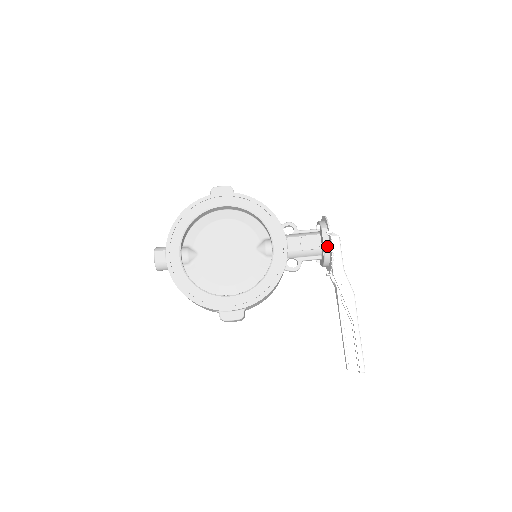
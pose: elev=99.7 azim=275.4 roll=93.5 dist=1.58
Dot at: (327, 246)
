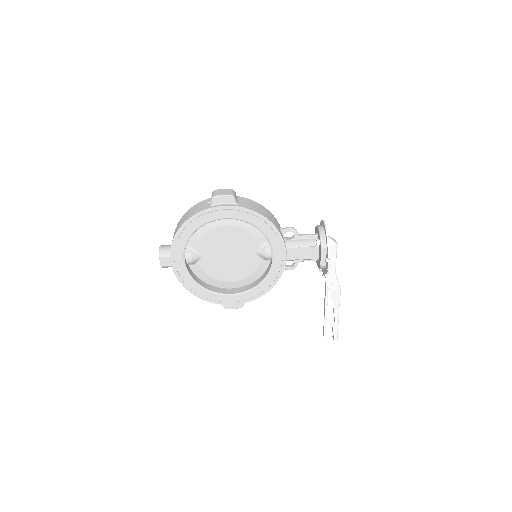
Dot at: (324, 264)
